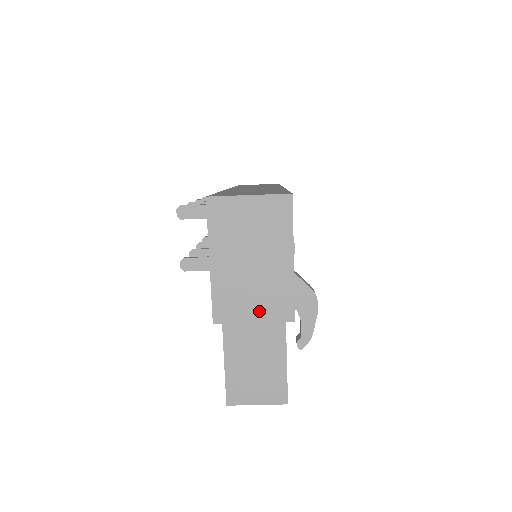
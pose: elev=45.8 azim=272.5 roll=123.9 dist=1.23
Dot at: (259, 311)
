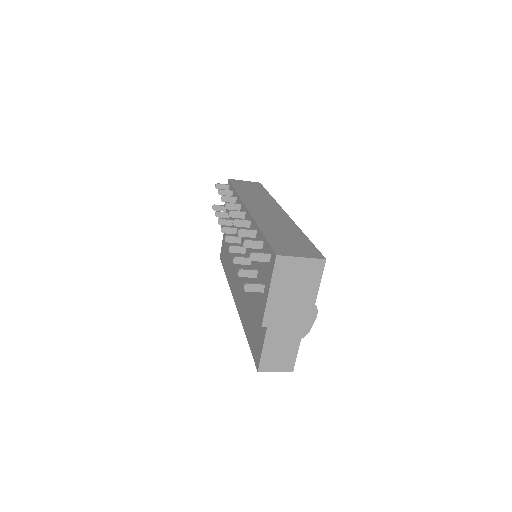
Dot at: (290, 321)
